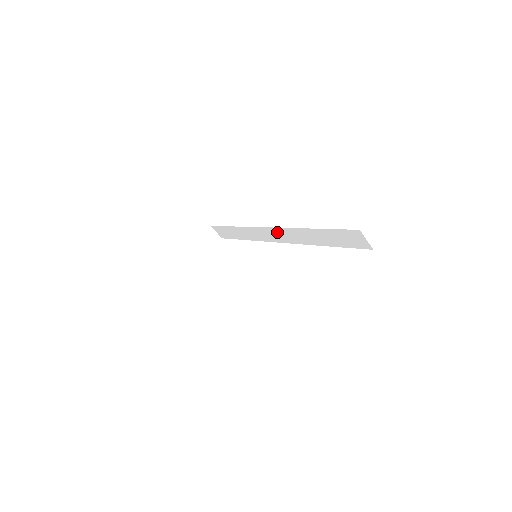
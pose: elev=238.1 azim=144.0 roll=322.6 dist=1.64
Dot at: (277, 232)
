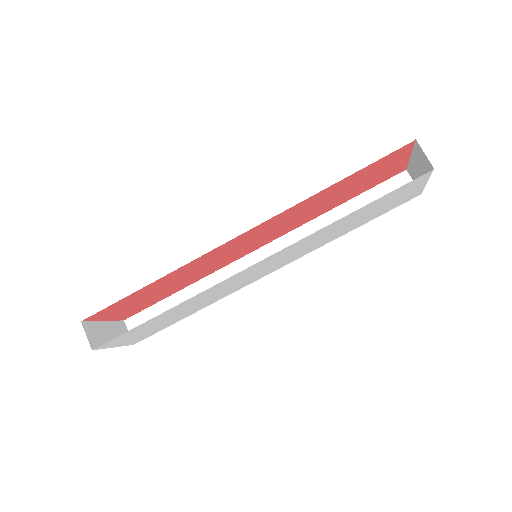
Dot at: (274, 249)
